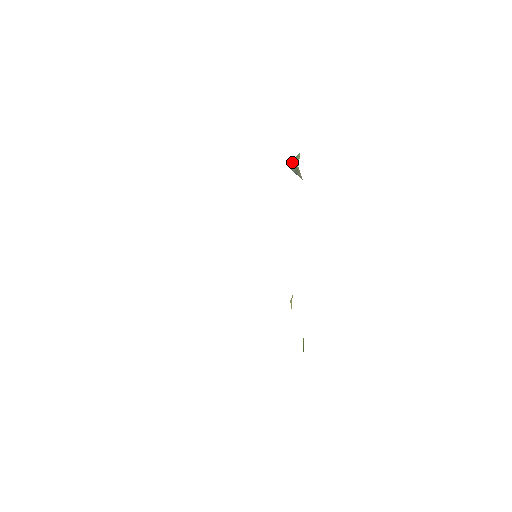
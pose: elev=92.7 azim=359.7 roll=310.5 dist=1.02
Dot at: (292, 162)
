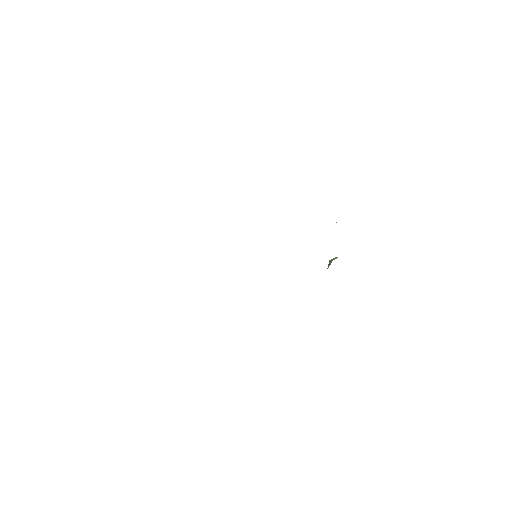
Dot at: occluded
